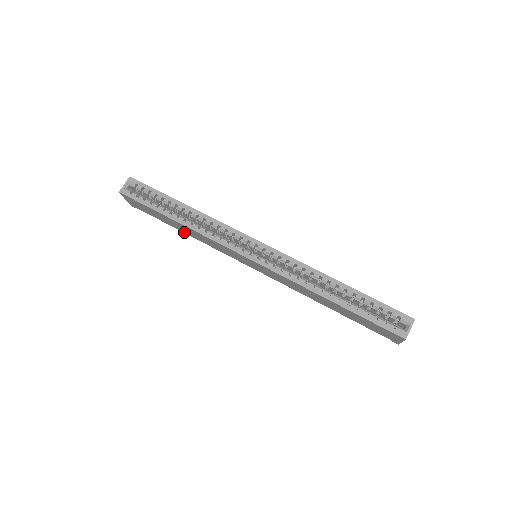
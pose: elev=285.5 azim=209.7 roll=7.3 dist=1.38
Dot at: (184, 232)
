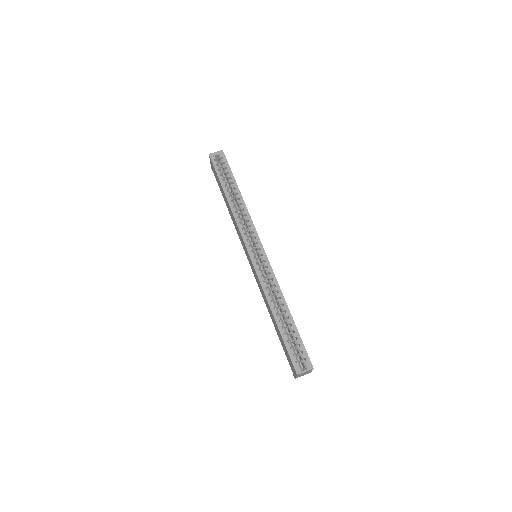
Dot at: occluded
